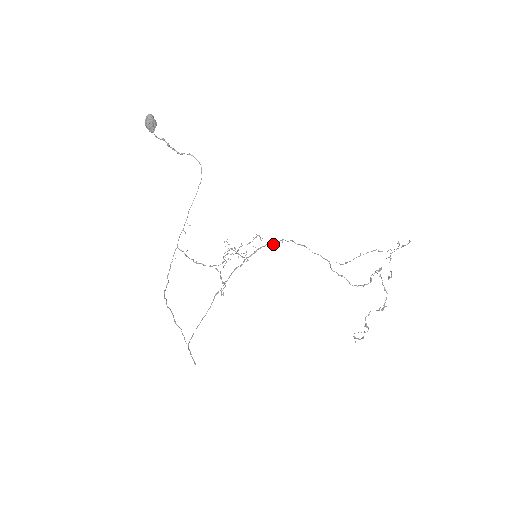
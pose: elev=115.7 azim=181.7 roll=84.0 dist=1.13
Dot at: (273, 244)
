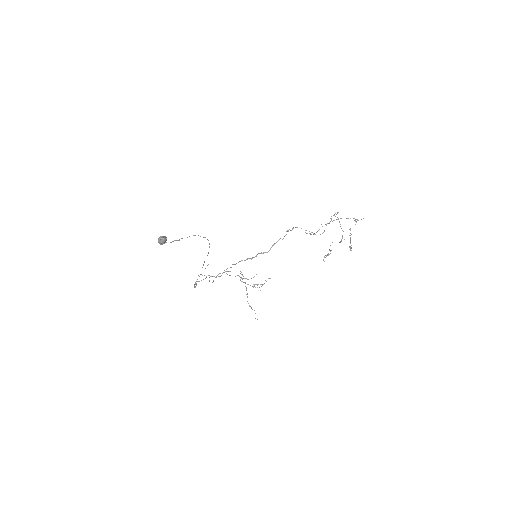
Dot at: occluded
